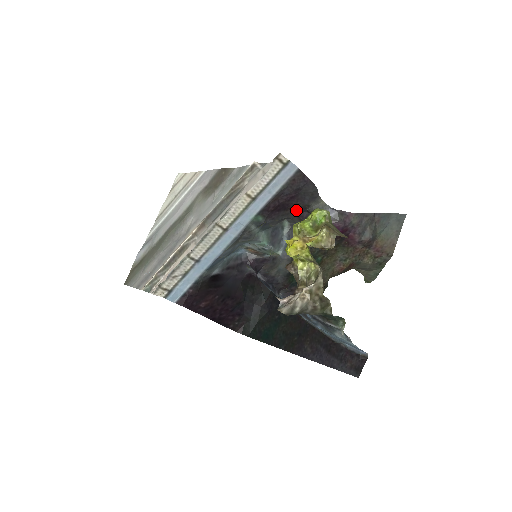
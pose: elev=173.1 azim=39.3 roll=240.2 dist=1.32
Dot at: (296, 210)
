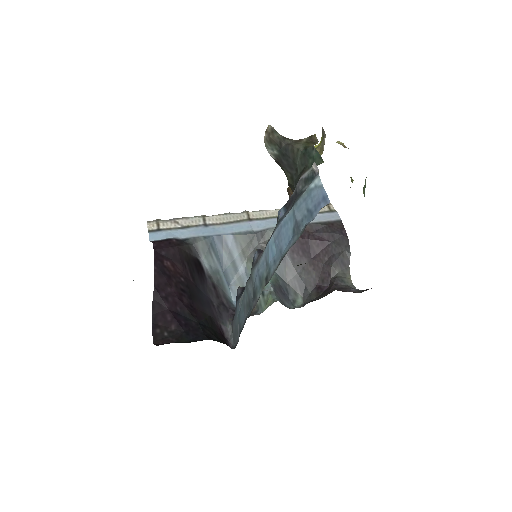
Dot at: (319, 275)
